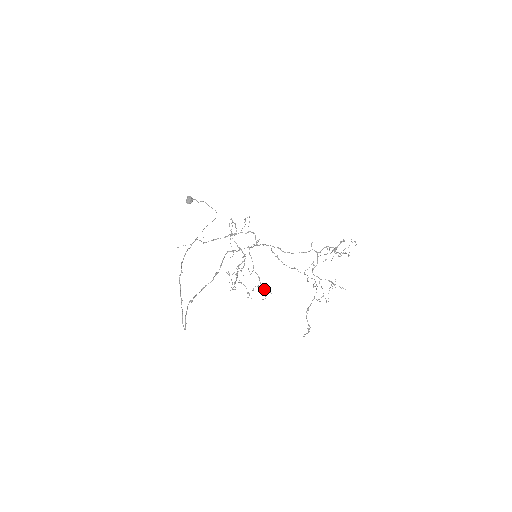
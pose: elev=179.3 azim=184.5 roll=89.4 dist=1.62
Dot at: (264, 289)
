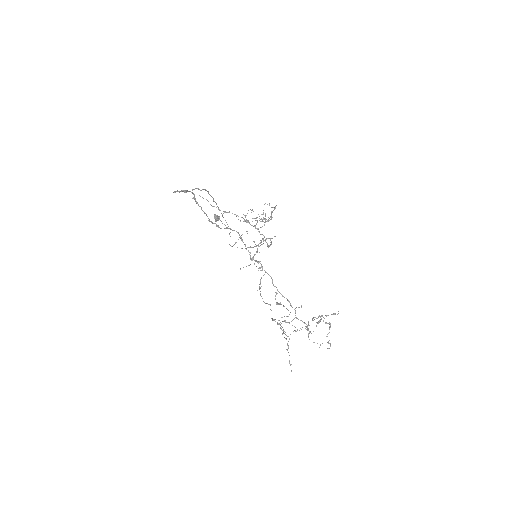
Dot at: occluded
